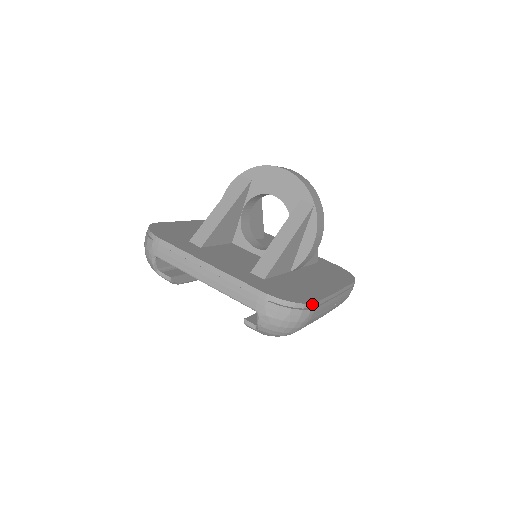
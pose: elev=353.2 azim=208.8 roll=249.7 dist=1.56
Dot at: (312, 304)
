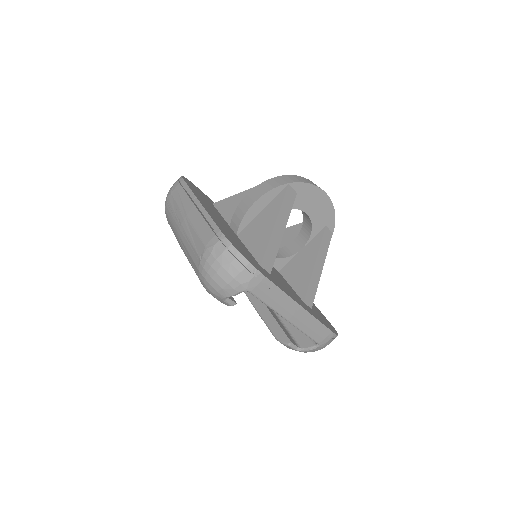
Dot at: (333, 327)
